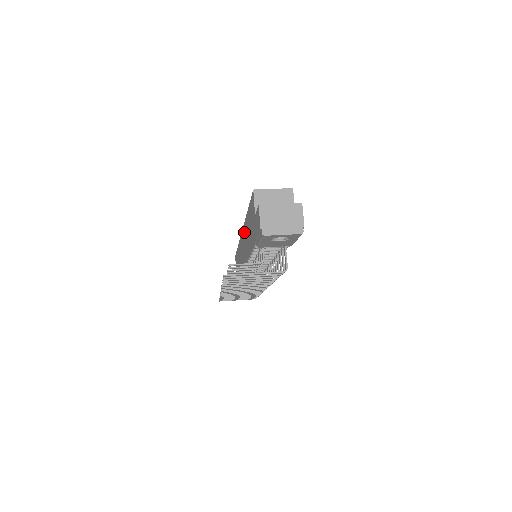
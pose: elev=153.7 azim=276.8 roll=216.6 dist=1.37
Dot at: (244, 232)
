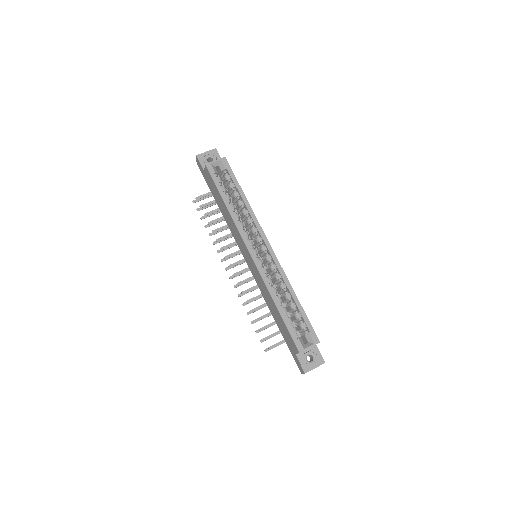
Dot at: (261, 281)
